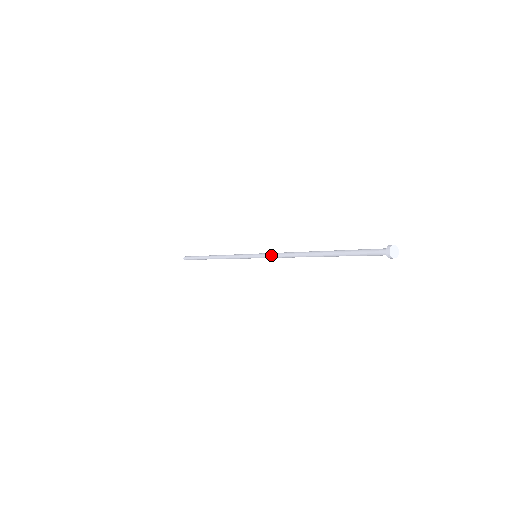
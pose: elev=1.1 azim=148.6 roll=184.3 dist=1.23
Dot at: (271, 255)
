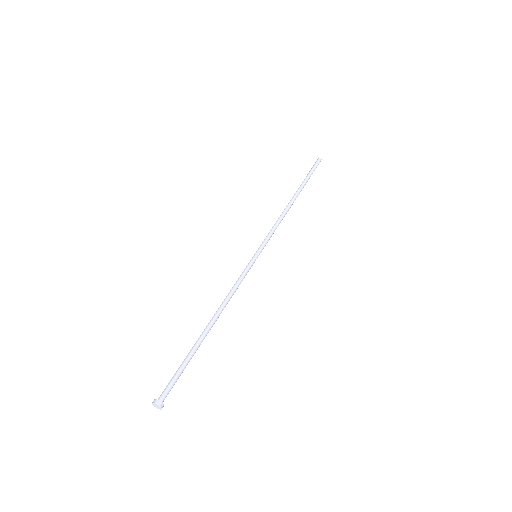
Dot at: occluded
